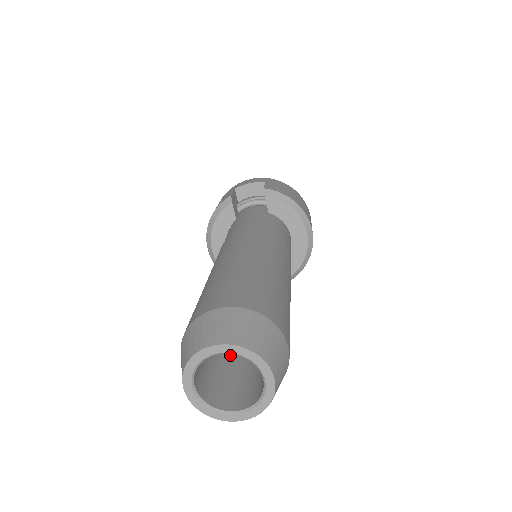
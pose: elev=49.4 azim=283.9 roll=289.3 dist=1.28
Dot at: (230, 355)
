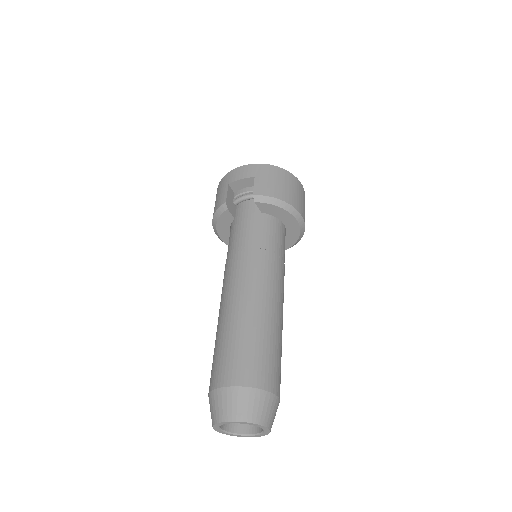
Dot at: occluded
